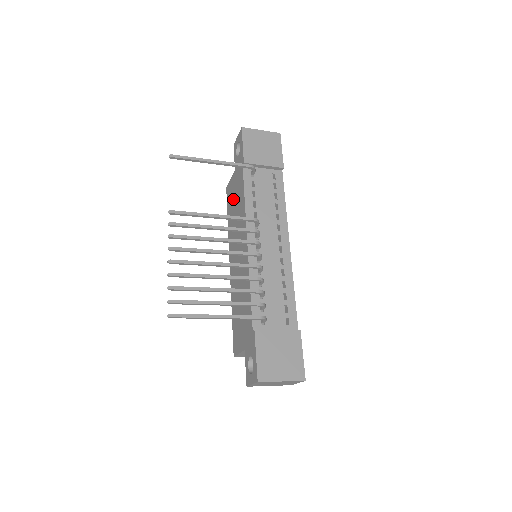
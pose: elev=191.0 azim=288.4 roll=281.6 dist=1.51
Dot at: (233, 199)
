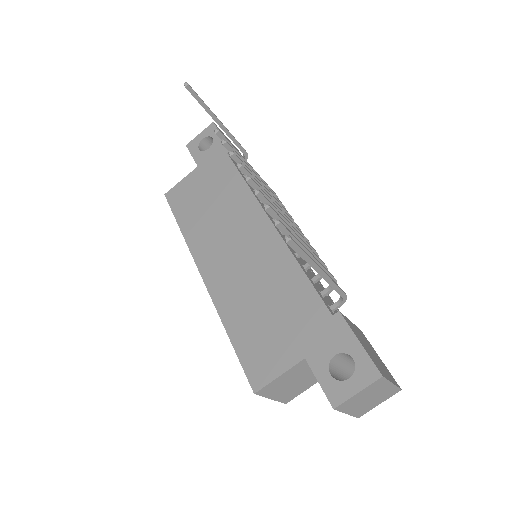
Dot at: (199, 196)
